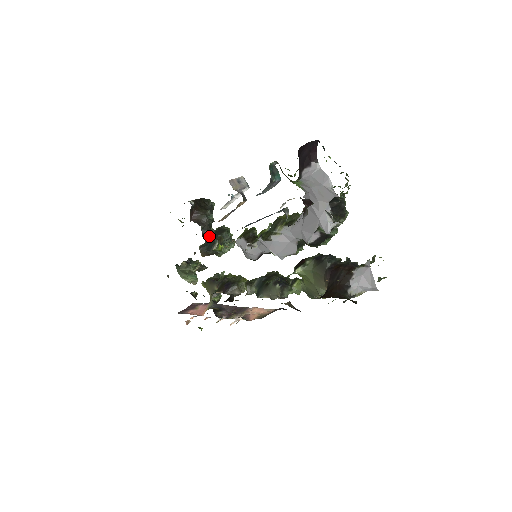
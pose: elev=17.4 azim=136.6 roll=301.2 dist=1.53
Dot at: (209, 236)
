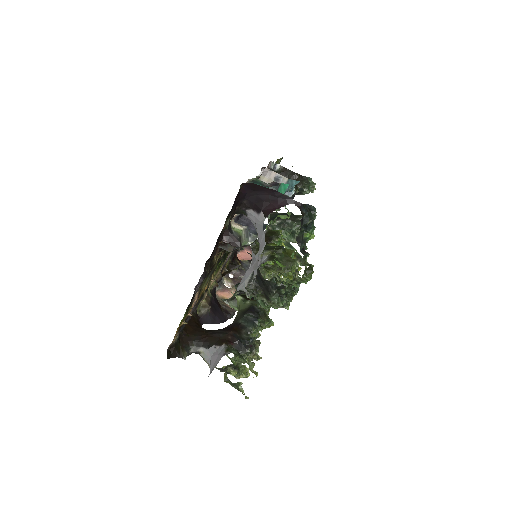
Dot at: occluded
